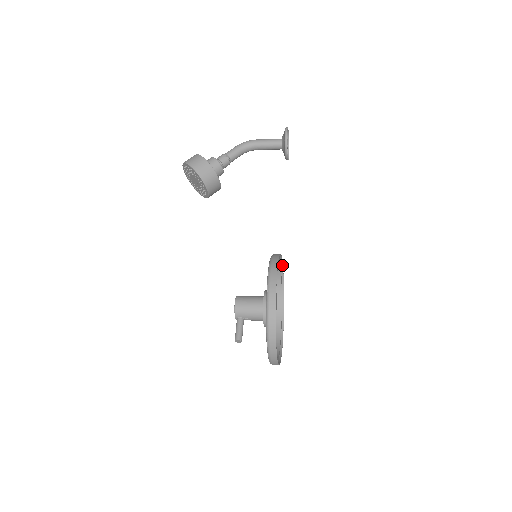
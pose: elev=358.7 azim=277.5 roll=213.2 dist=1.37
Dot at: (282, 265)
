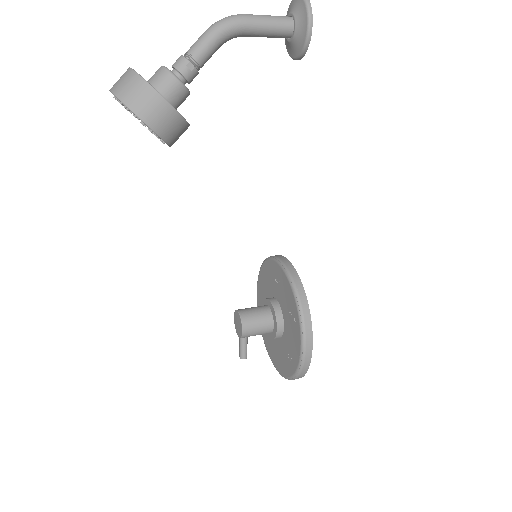
Dot at: (285, 258)
